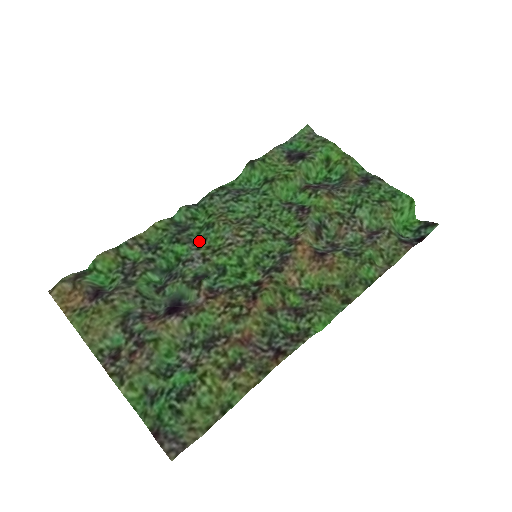
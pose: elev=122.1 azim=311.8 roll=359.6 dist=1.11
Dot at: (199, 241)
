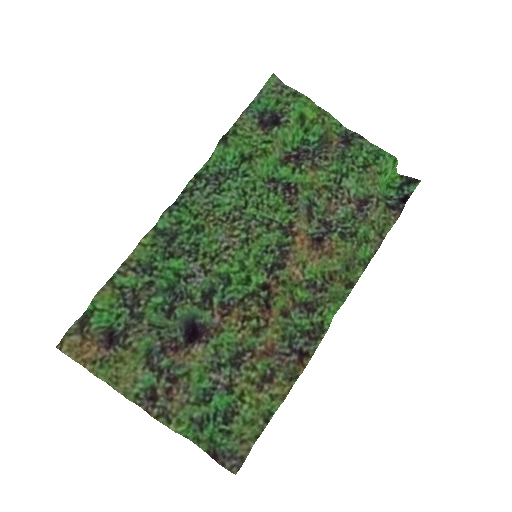
Dot at: (192, 248)
